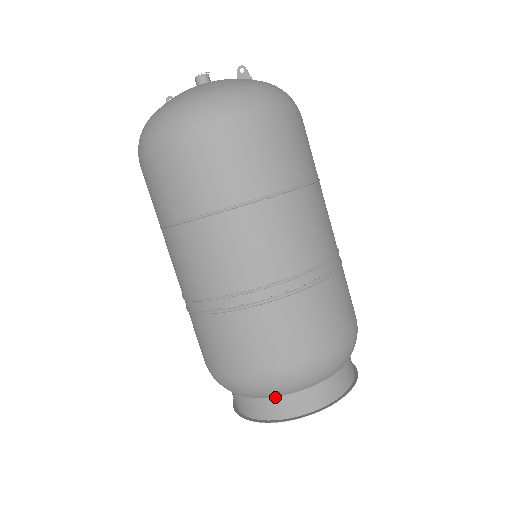
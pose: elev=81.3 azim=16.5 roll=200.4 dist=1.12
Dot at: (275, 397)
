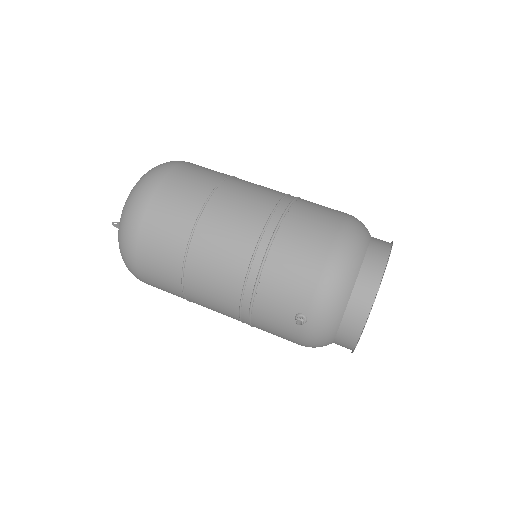
Dot at: (370, 241)
